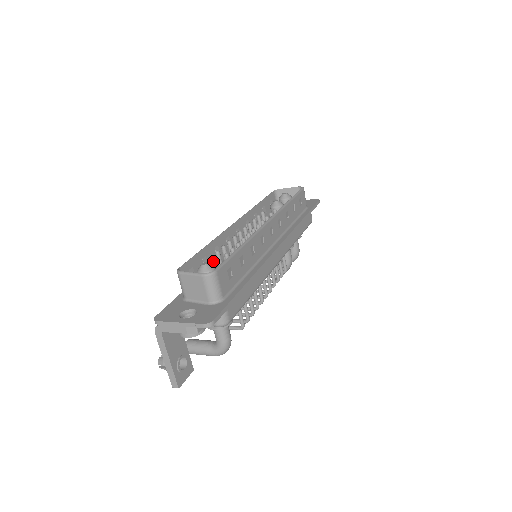
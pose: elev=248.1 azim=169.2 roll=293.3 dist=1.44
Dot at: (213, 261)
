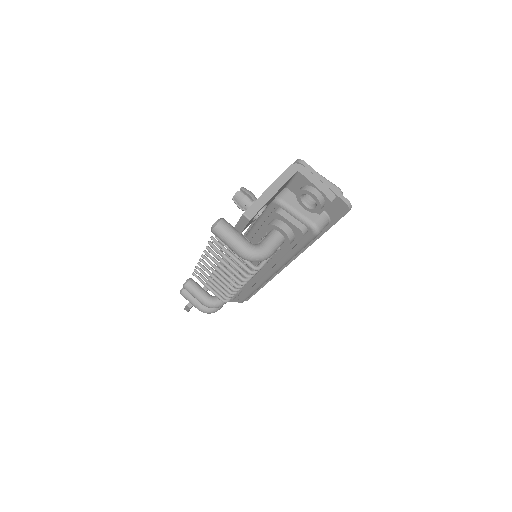
Dot at: occluded
